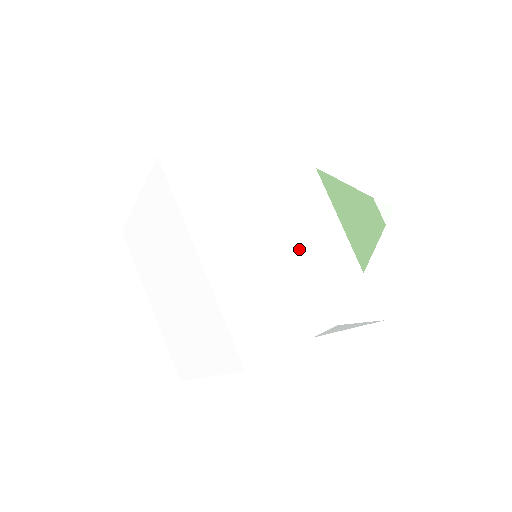
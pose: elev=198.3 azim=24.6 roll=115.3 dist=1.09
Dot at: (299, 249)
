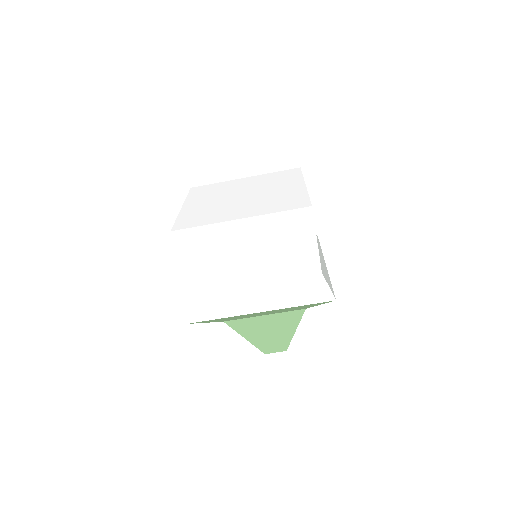
Dot at: occluded
